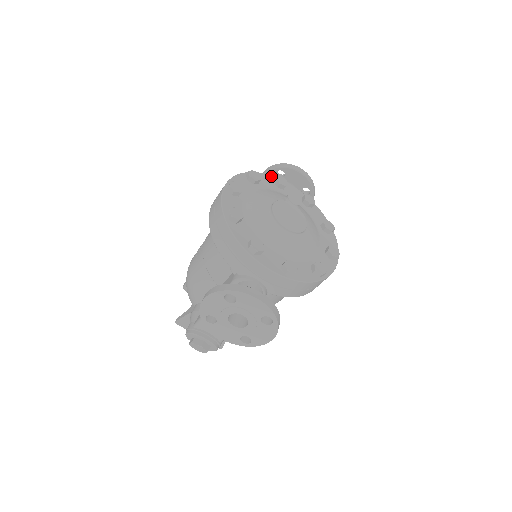
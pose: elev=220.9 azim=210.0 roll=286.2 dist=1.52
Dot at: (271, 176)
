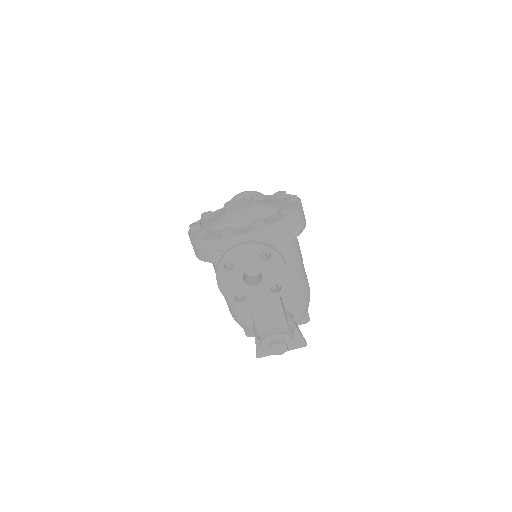
Dot at: (222, 208)
